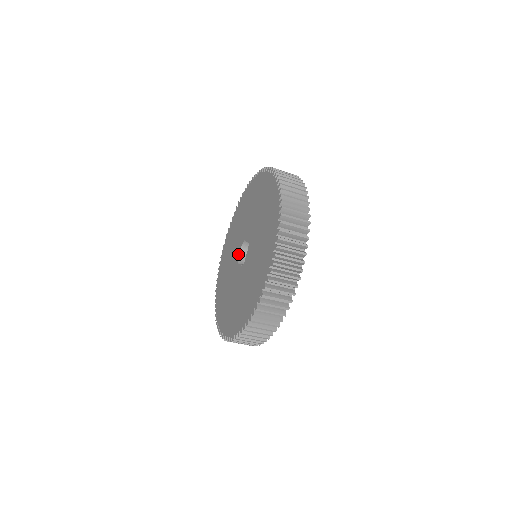
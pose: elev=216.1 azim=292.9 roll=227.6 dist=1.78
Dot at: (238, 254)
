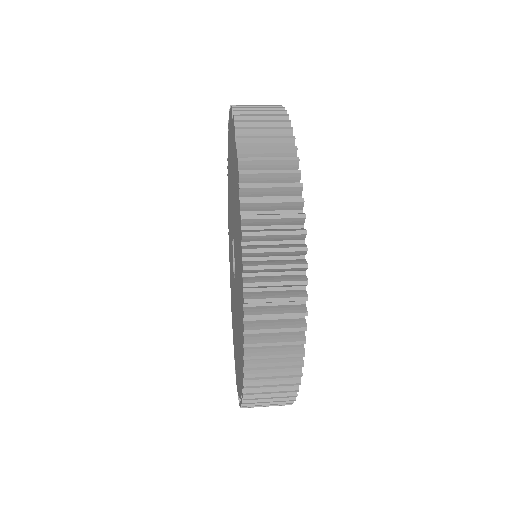
Dot at: (232, 258)
